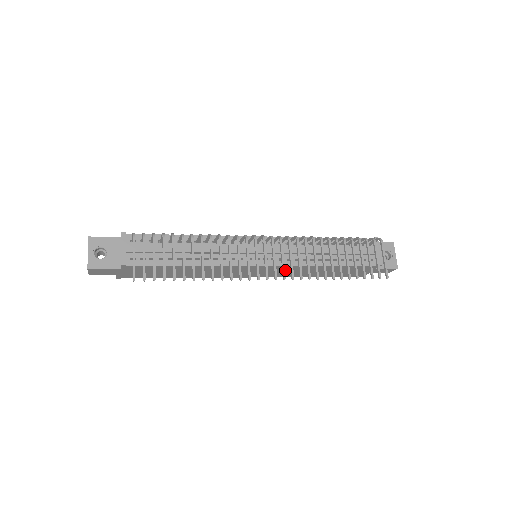
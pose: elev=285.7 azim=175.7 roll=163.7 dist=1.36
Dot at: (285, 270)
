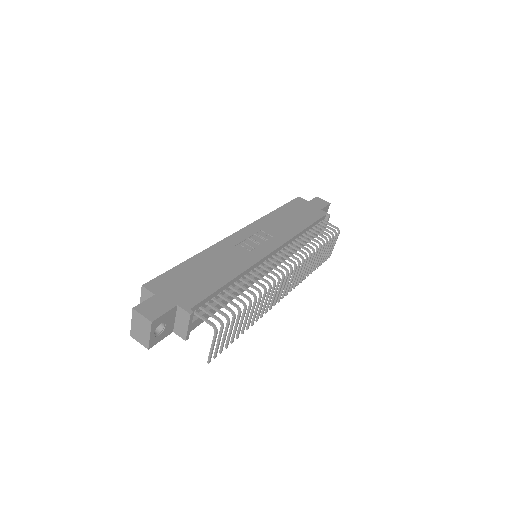
Dot at: occluded
